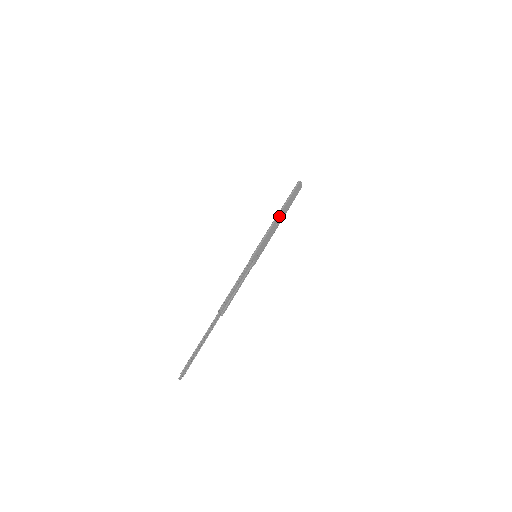
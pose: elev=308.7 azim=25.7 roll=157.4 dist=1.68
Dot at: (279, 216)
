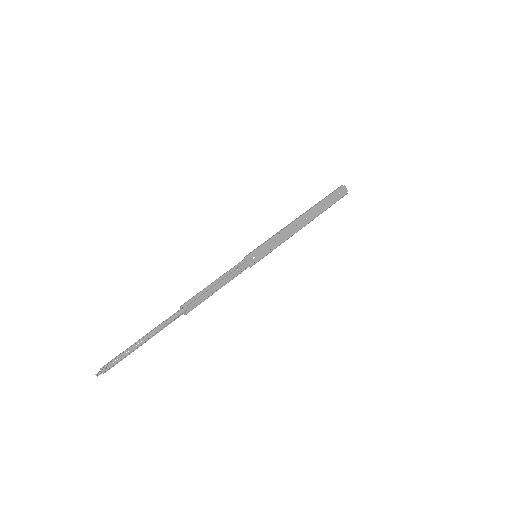
Dot at: (302, 218)
